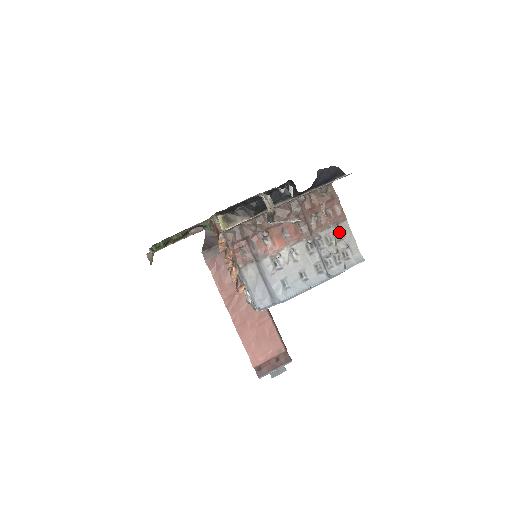
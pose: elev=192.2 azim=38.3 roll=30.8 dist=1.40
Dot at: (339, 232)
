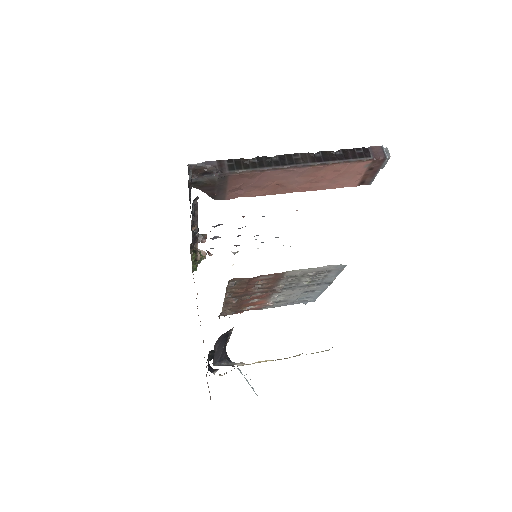
Dot at: (293, 275)
